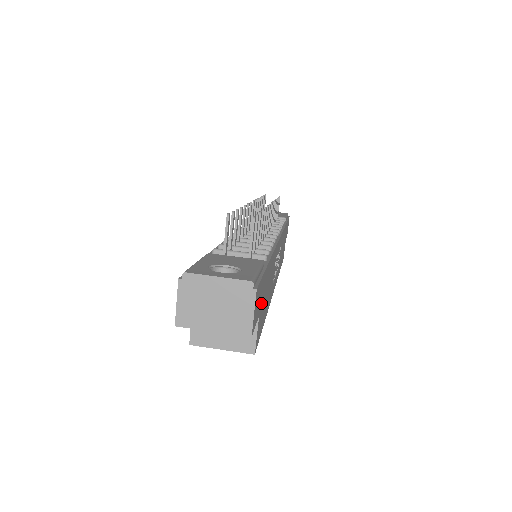
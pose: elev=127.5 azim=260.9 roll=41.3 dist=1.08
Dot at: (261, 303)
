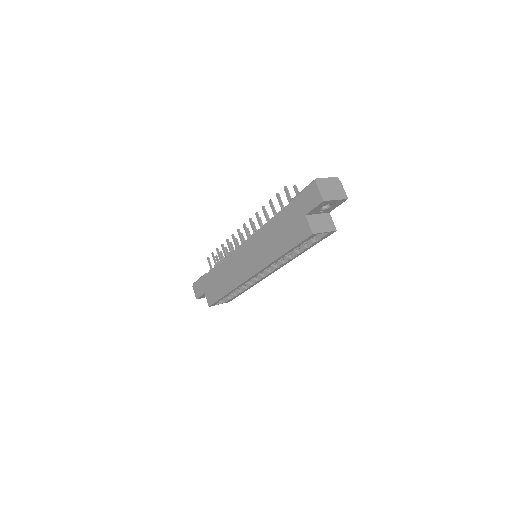
Dot at: occluded
